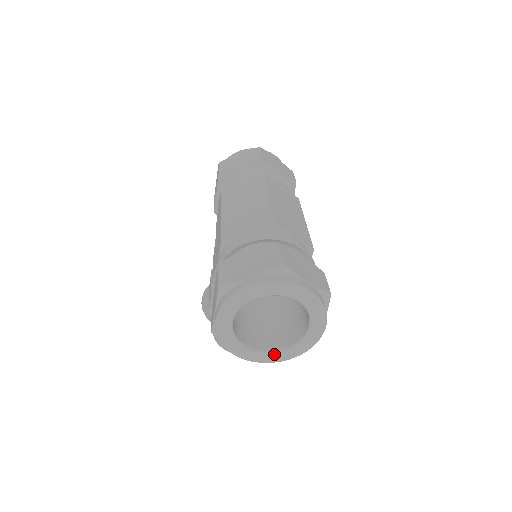
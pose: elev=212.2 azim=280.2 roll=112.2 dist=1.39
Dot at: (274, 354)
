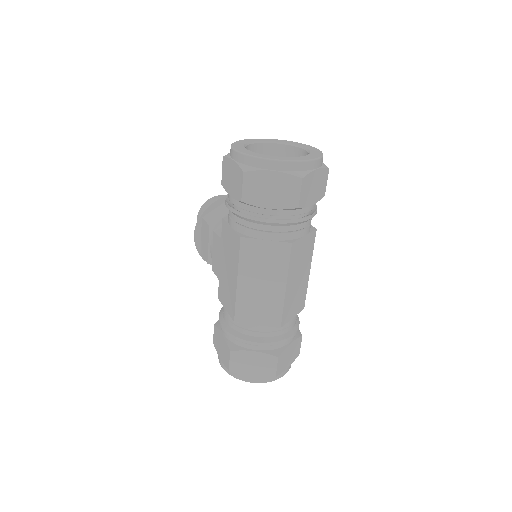
Dot at: occluded
